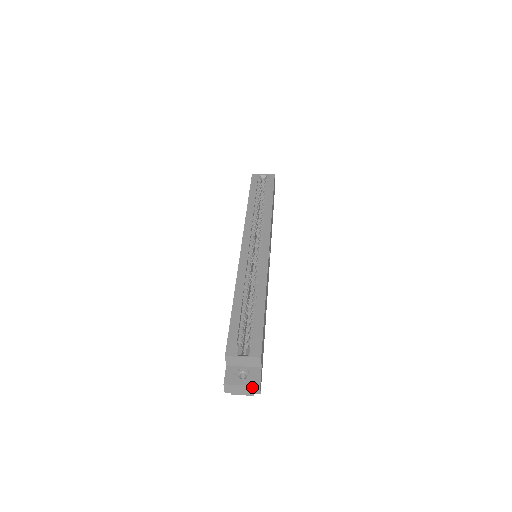
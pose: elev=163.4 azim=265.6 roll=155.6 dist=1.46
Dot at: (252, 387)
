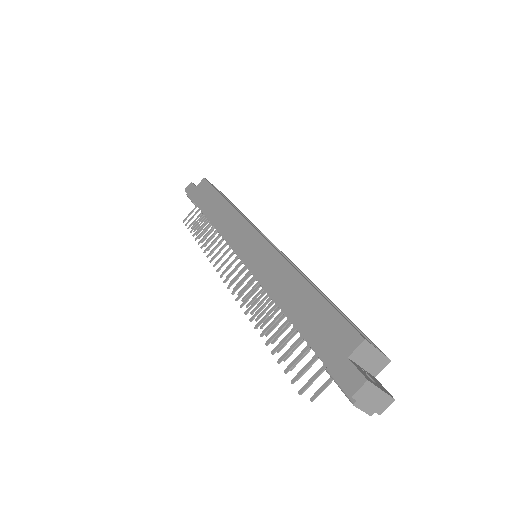
Dot at: (386, 398)
